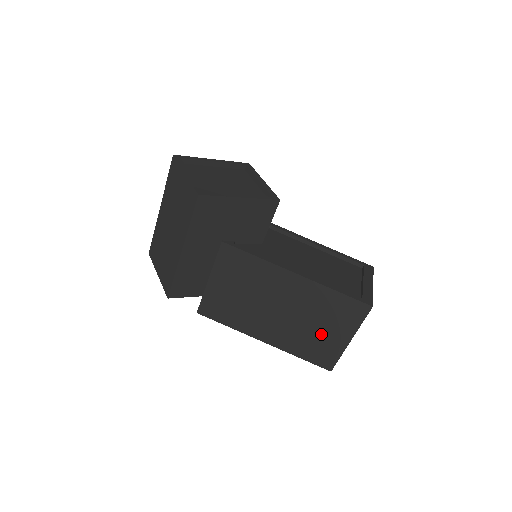
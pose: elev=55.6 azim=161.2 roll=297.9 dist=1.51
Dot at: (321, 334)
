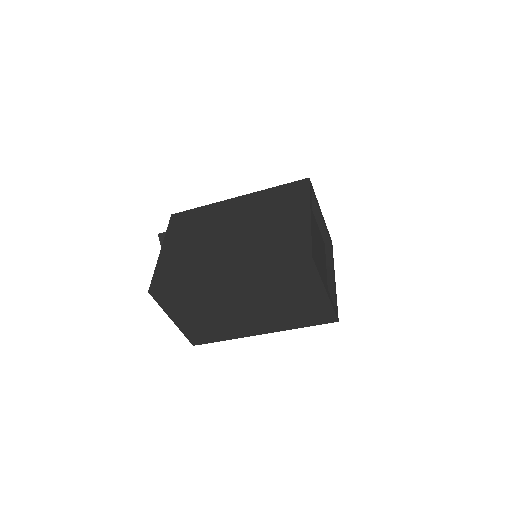
Dot at: occluded
